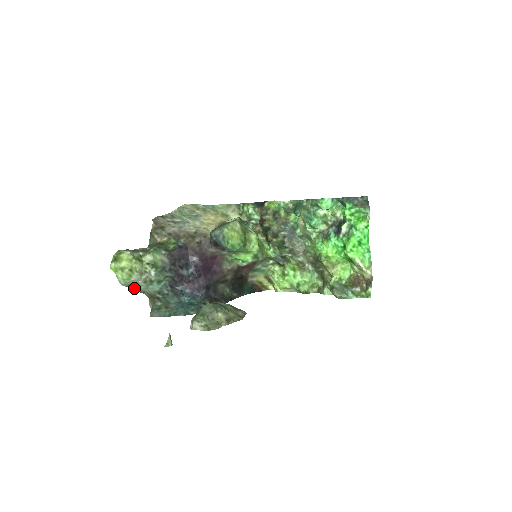
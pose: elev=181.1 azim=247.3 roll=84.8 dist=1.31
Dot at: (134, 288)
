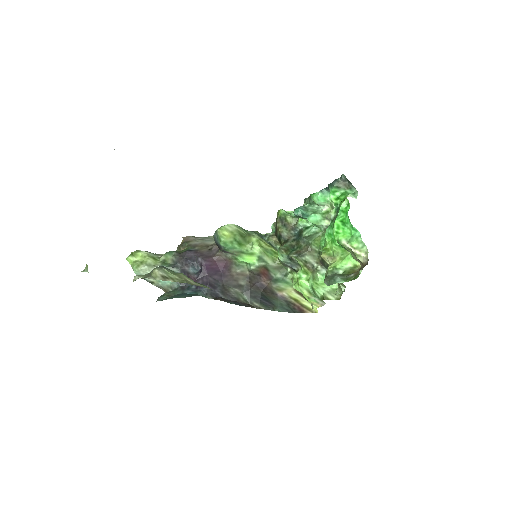
Dot at: (149, 280)
